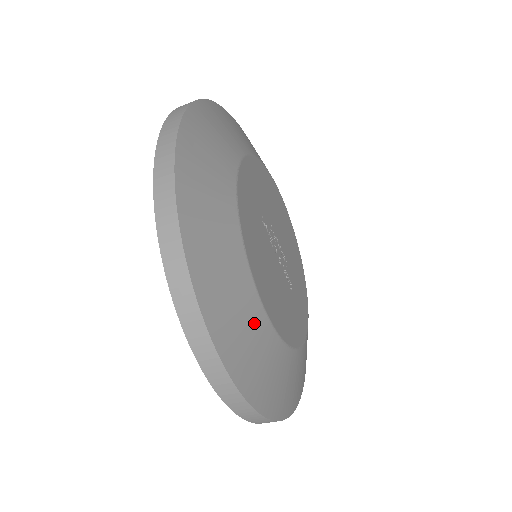
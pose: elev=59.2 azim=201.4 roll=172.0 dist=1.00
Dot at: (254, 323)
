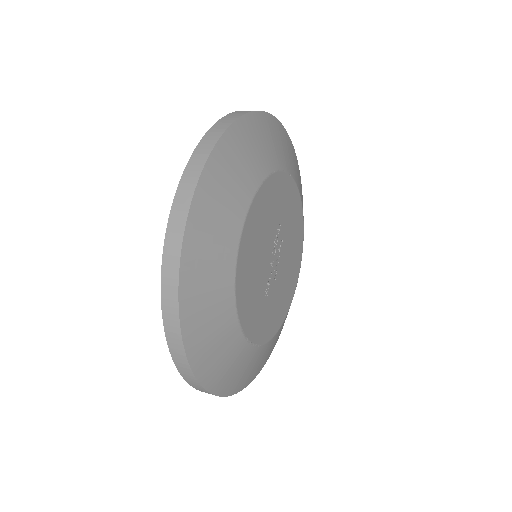
Dot at: (227, 230)
